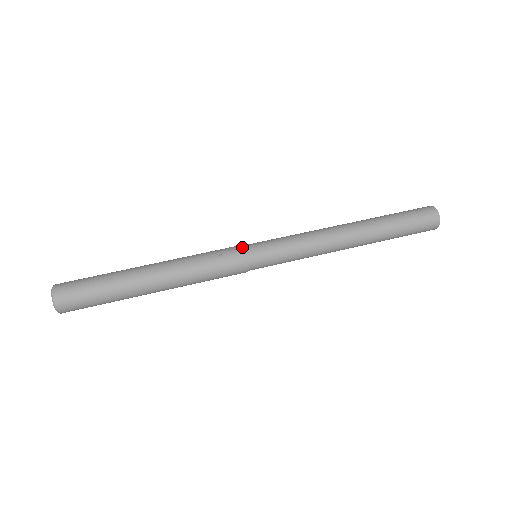
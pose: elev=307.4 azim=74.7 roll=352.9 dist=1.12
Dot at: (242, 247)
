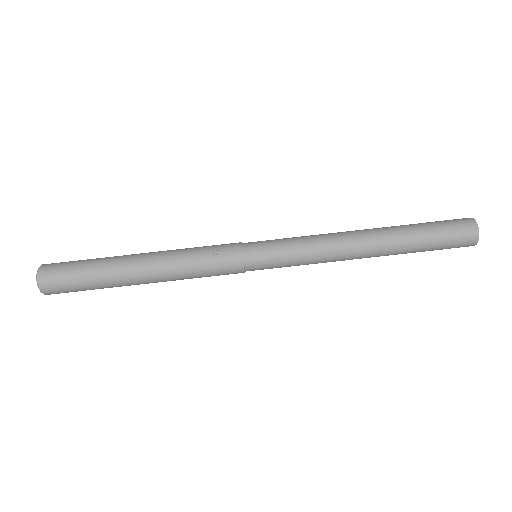
Dot at: (240, 247)
